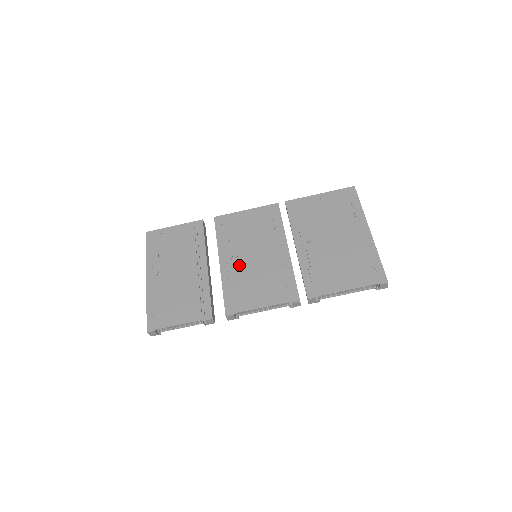
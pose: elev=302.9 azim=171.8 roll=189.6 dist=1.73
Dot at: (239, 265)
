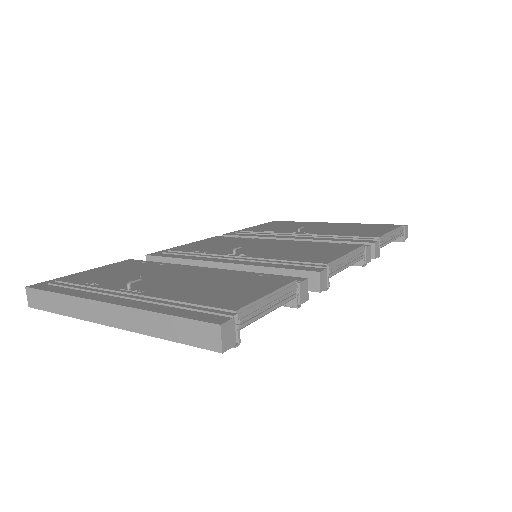
Dot at: (253, 253)
